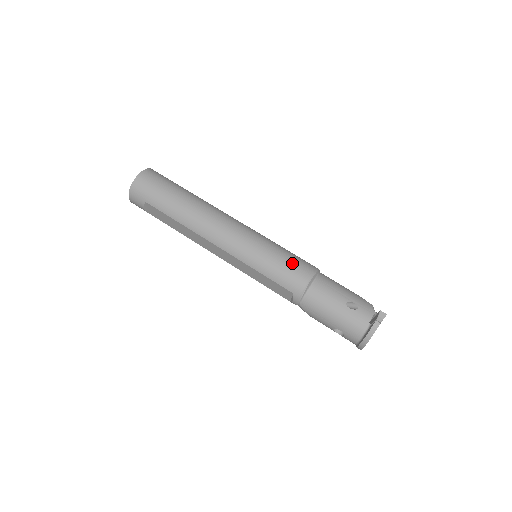
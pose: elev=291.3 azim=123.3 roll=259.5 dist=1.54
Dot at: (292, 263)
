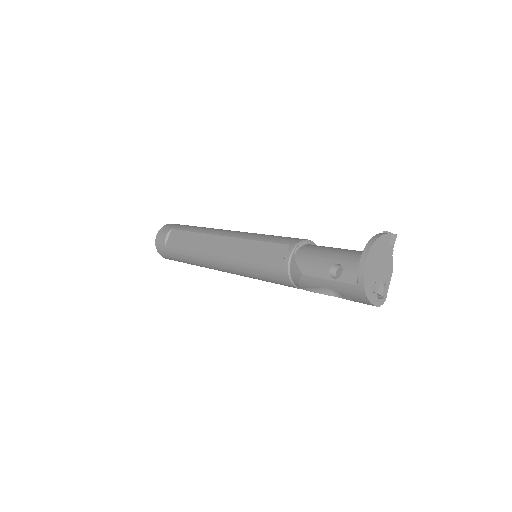
Dot at: occluded
